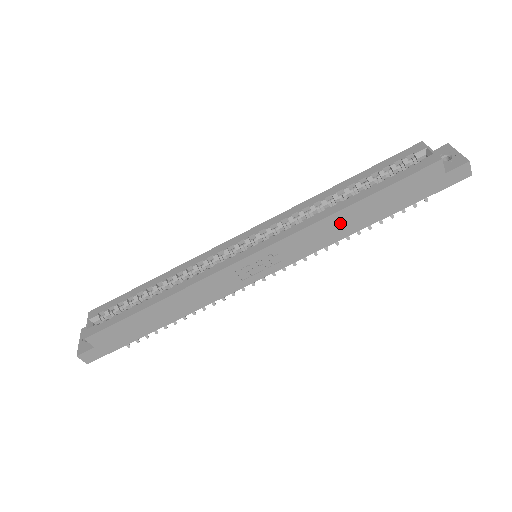
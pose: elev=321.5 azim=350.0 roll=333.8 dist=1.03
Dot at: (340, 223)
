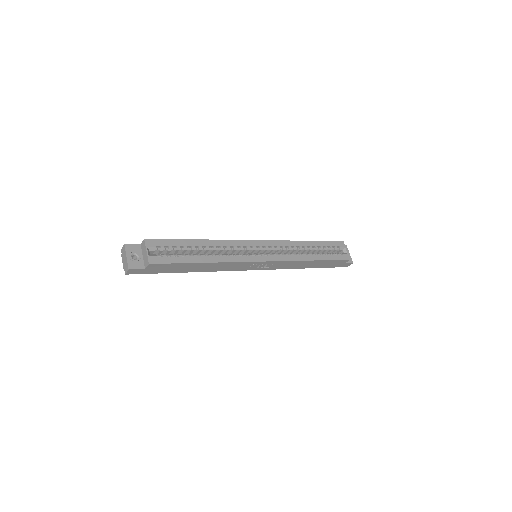
Dot at: (303, 264)
